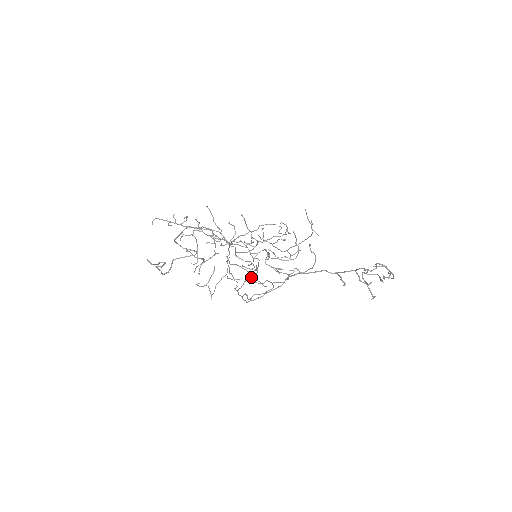
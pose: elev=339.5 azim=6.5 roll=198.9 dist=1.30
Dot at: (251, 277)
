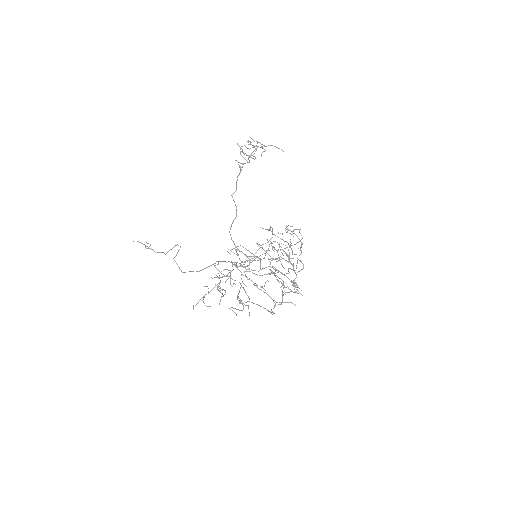
Dot at: (275, 273)
